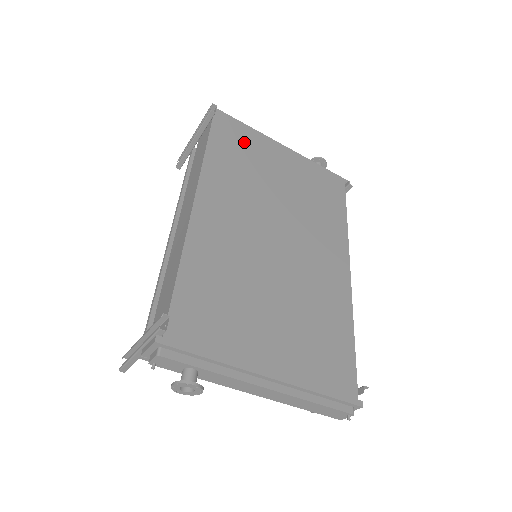
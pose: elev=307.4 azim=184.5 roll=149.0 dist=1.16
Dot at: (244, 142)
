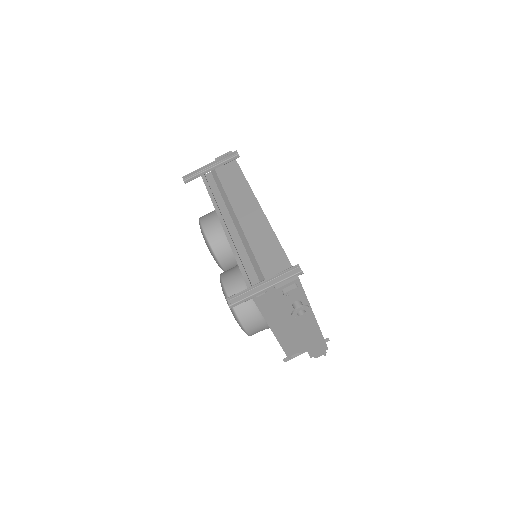
Dot at: occluded
